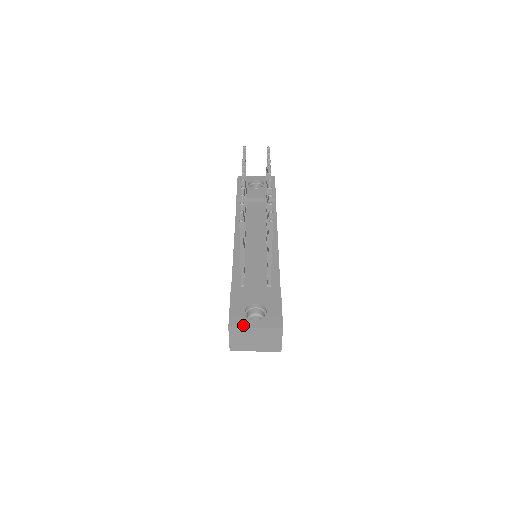
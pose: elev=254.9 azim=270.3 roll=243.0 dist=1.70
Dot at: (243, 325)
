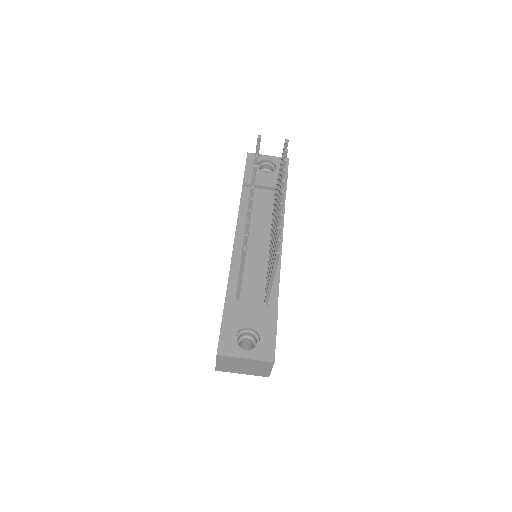
Dot at: (232, 354)
